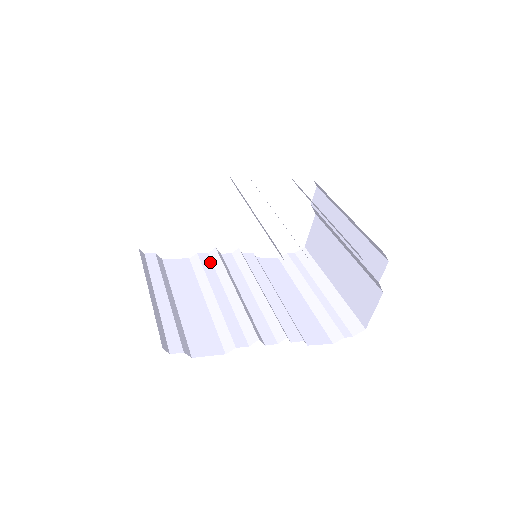
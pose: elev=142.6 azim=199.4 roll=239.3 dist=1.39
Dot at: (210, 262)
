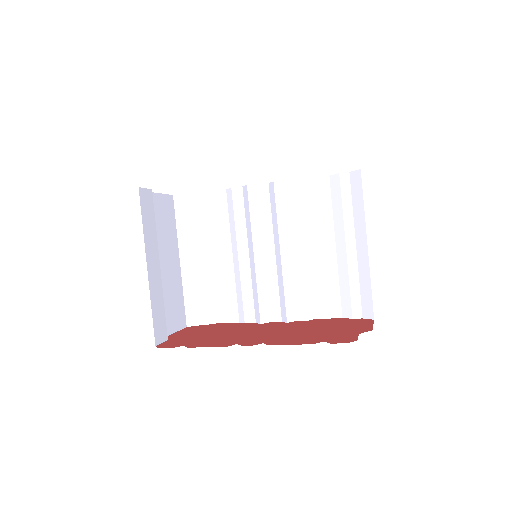
Dot at: (242, 203)
